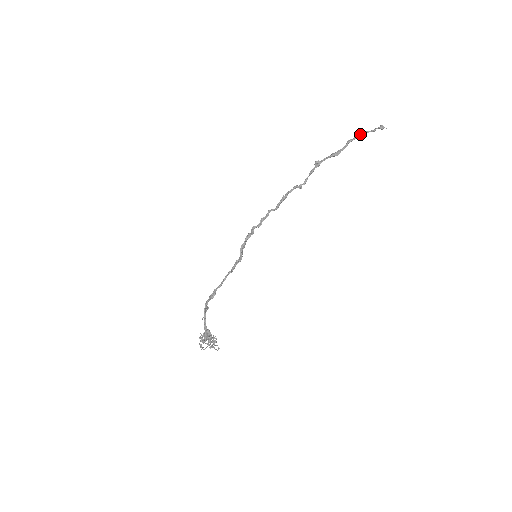
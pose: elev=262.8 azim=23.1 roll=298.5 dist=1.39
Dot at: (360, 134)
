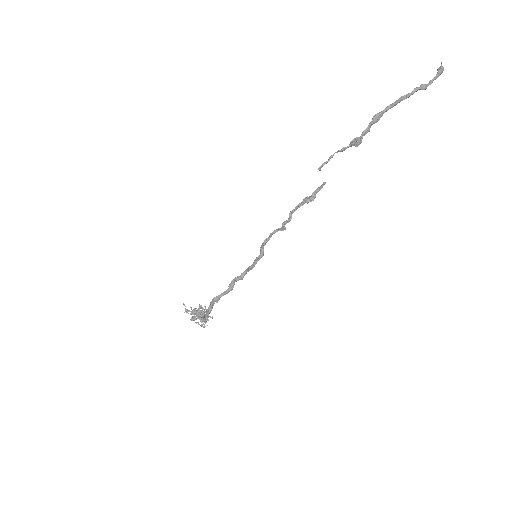
Dot at: occluded
